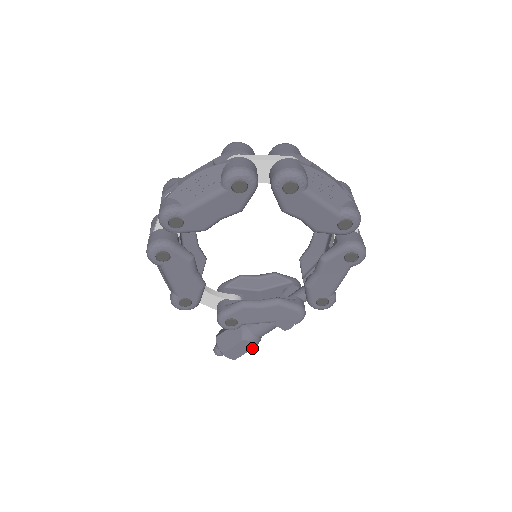
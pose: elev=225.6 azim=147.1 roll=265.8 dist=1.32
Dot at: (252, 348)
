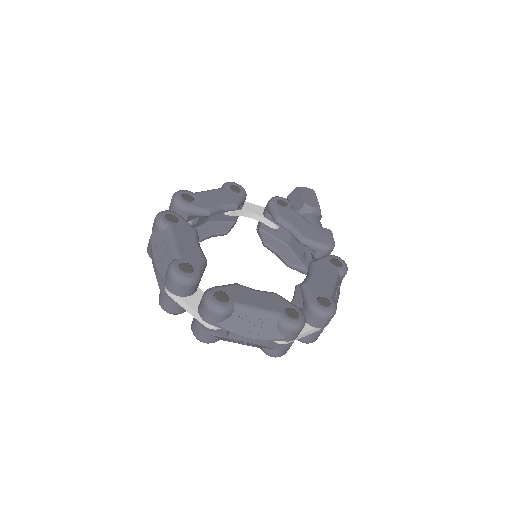
Dot at: occluded
